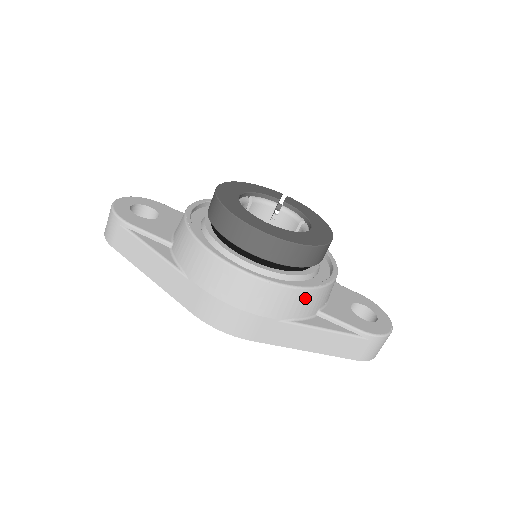
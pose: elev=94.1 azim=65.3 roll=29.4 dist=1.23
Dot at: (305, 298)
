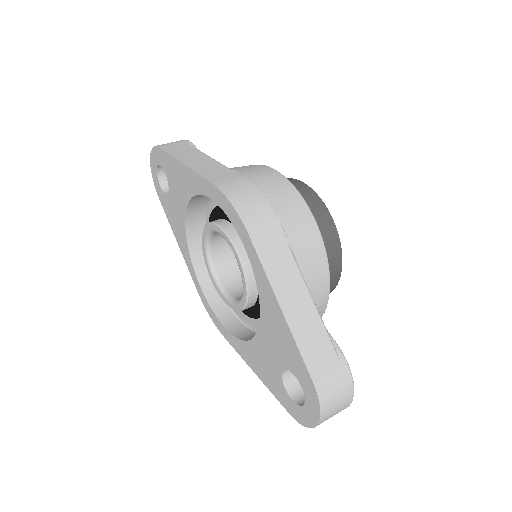
Dot at: (318, 258)
